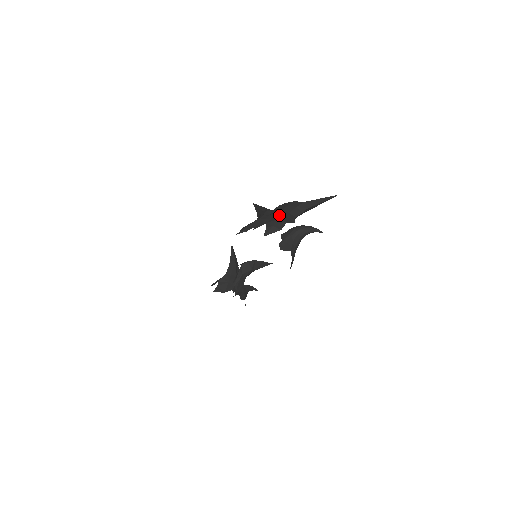
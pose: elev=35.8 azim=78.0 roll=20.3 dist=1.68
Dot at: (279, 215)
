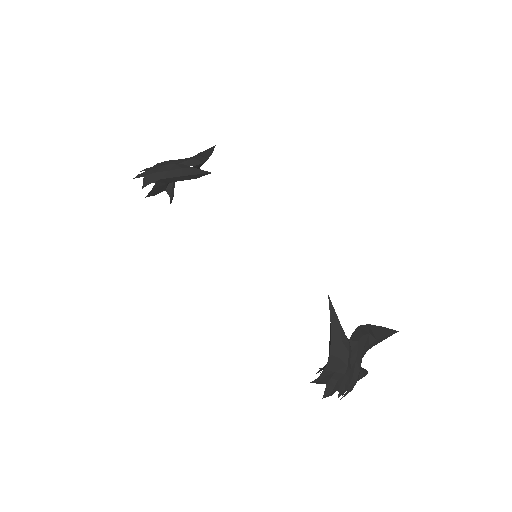
Dot at: occluded
